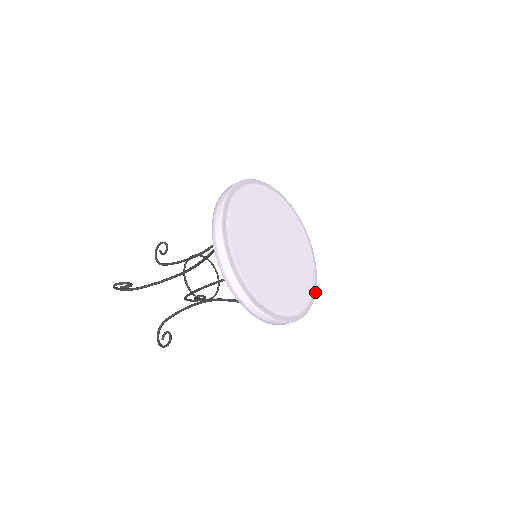
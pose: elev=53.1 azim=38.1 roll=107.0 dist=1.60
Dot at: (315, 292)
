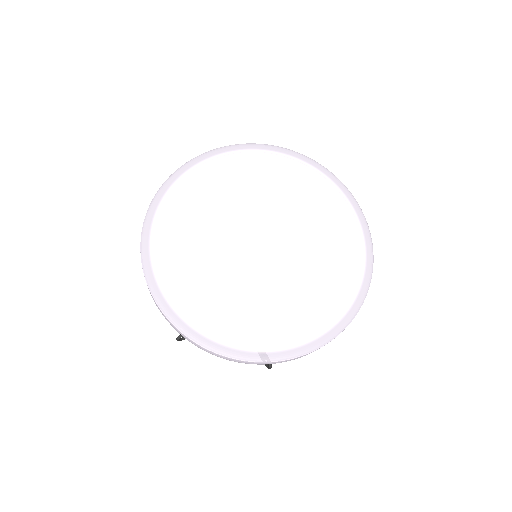
Dot at: (371, 248)
